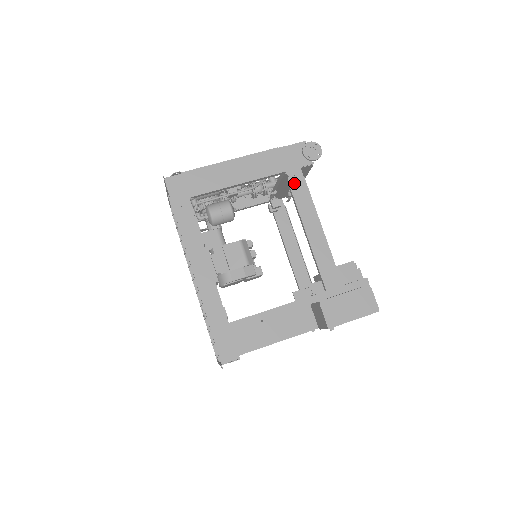
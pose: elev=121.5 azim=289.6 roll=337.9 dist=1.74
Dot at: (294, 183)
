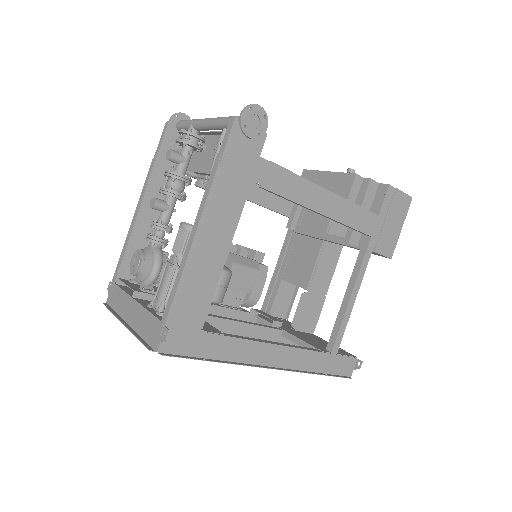
Dot at: (270, 182)
